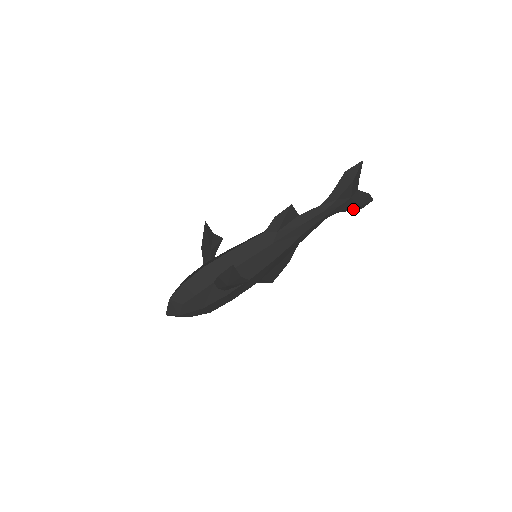
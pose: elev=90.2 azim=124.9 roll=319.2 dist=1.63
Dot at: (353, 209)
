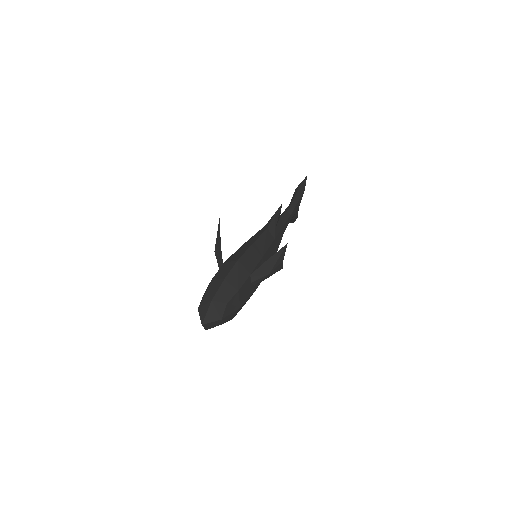
Dot at: (292, 221)
